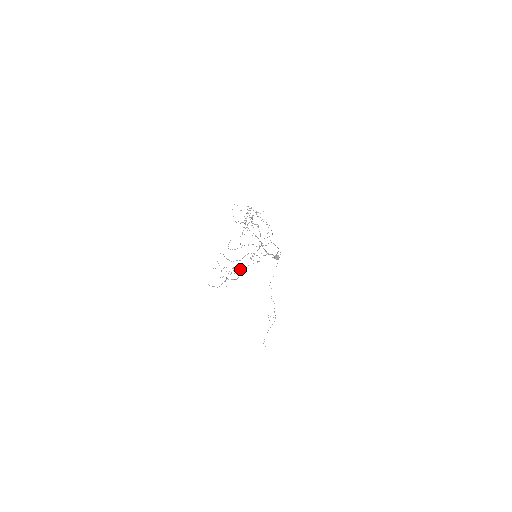
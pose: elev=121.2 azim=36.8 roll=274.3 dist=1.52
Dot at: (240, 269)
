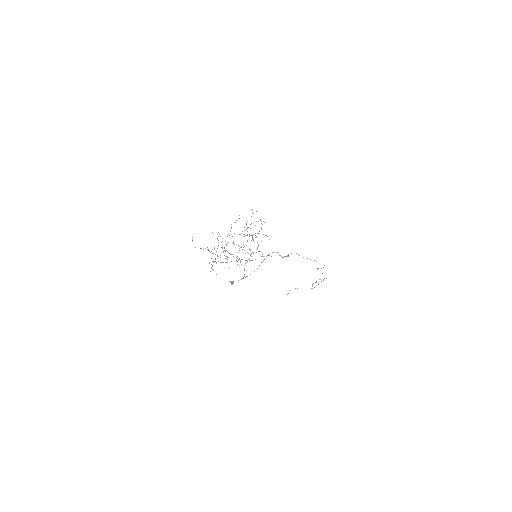
Dot at: occluded
